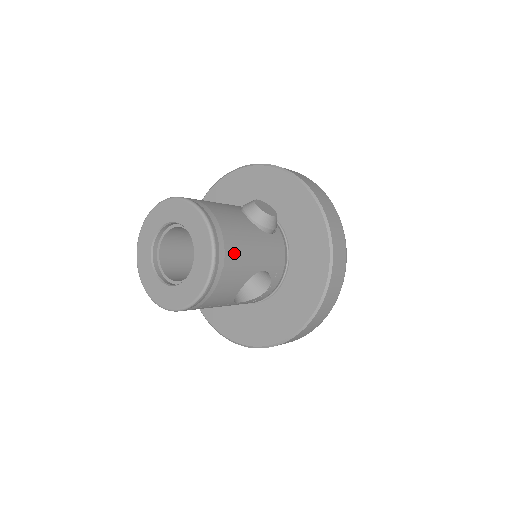
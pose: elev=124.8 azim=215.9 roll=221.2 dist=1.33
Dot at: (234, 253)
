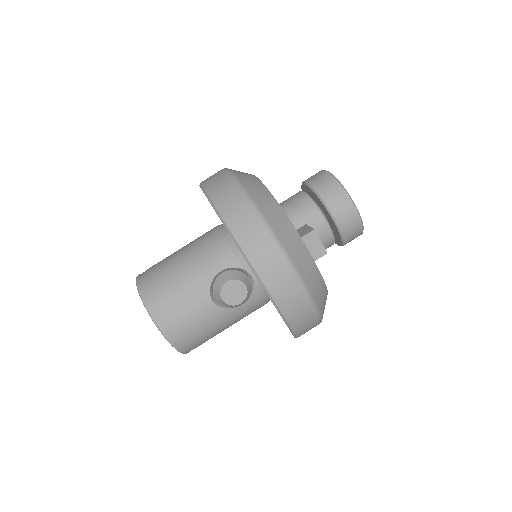
Dot at: (202, 341)
